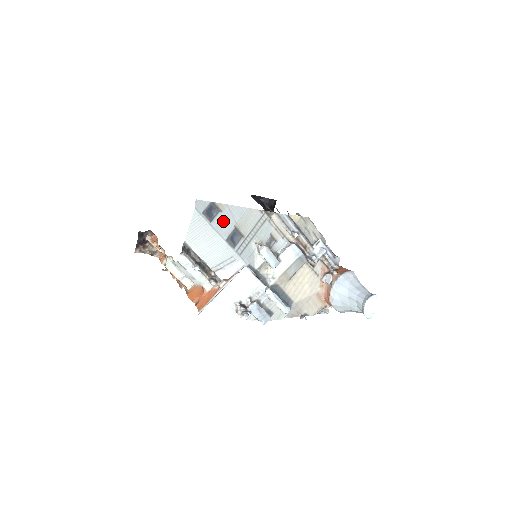
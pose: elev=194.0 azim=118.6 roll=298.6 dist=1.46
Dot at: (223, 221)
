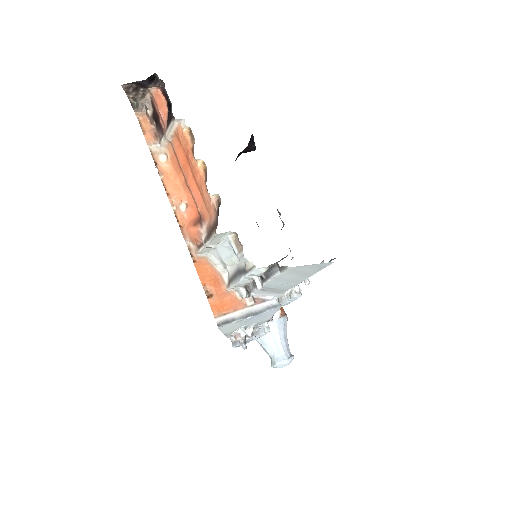
Dot at: occluded
